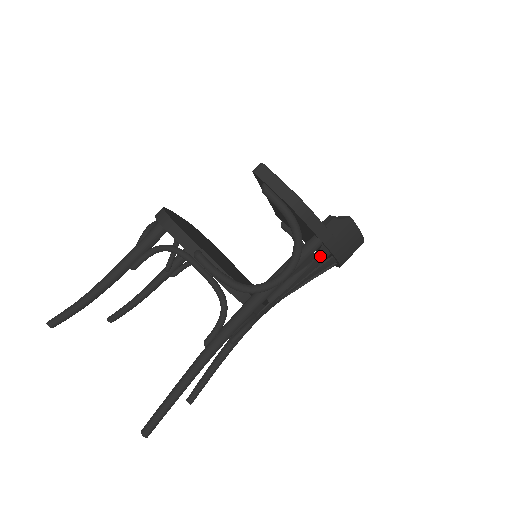
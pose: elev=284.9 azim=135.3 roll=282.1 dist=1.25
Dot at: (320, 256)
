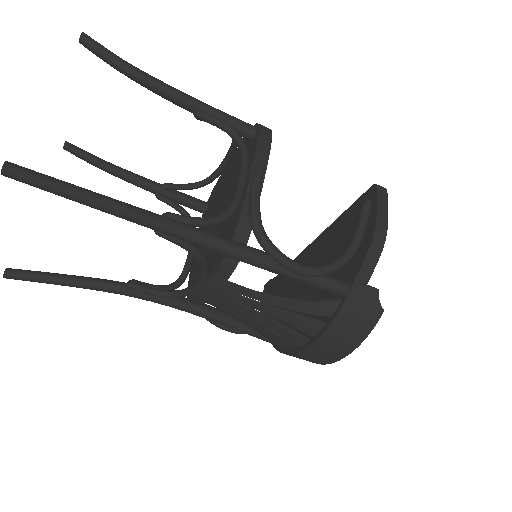
Dot at: (324, 305)
